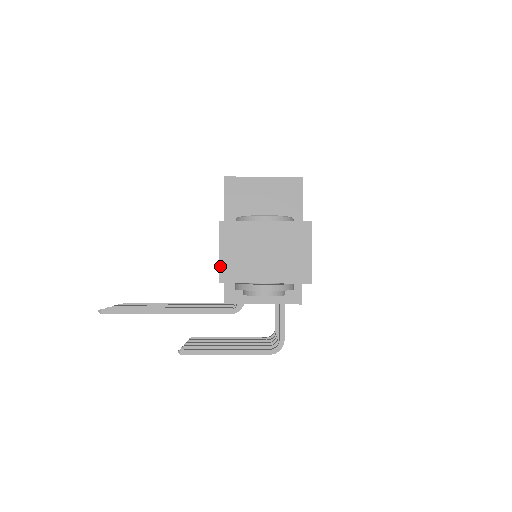
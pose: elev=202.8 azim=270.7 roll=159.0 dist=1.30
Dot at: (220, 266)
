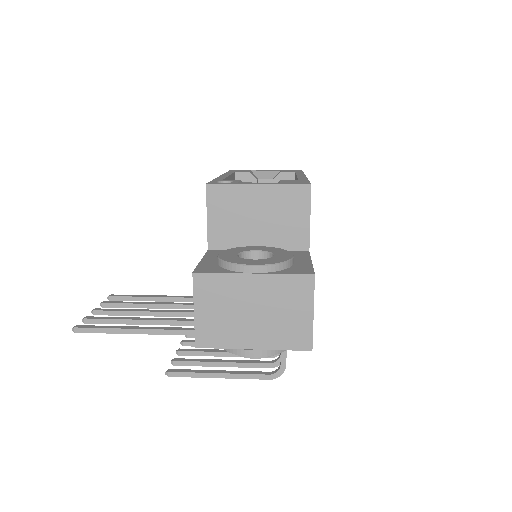
Dot at: (196, 328)
